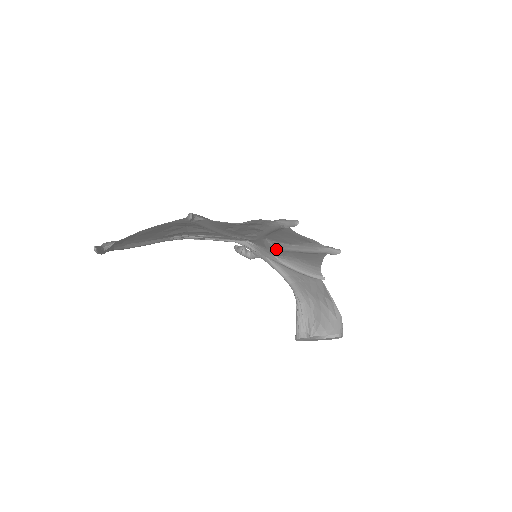
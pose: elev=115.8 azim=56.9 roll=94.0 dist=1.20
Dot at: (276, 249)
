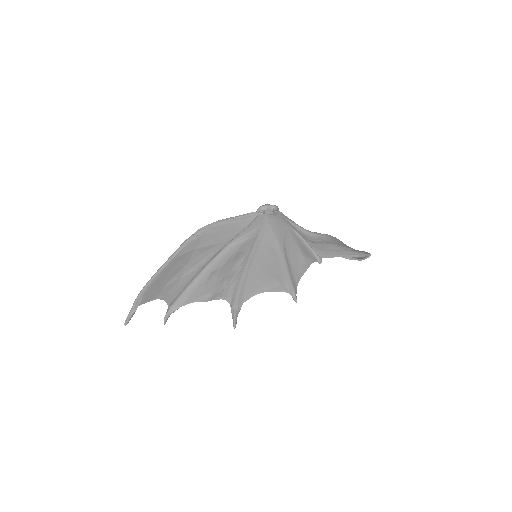
Dot at: occluded
